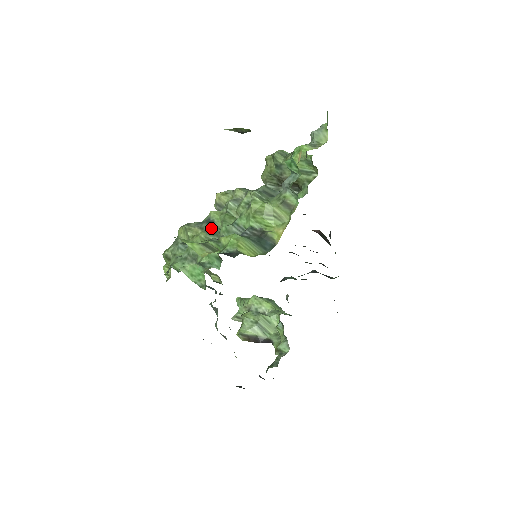
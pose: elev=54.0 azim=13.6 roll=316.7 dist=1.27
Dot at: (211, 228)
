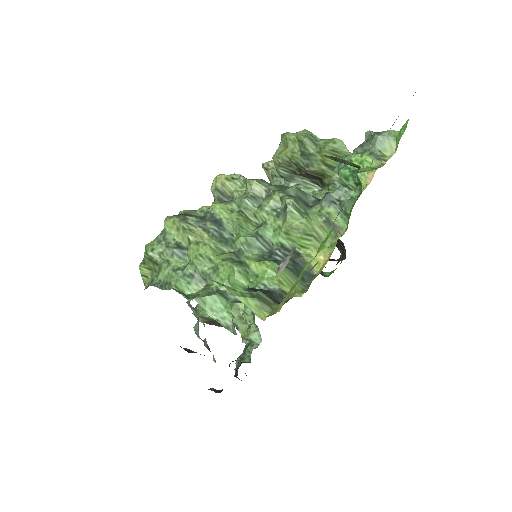
Dot at: (220, 232)
